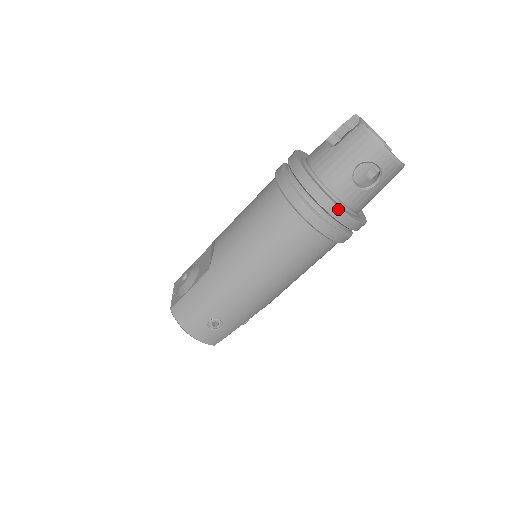
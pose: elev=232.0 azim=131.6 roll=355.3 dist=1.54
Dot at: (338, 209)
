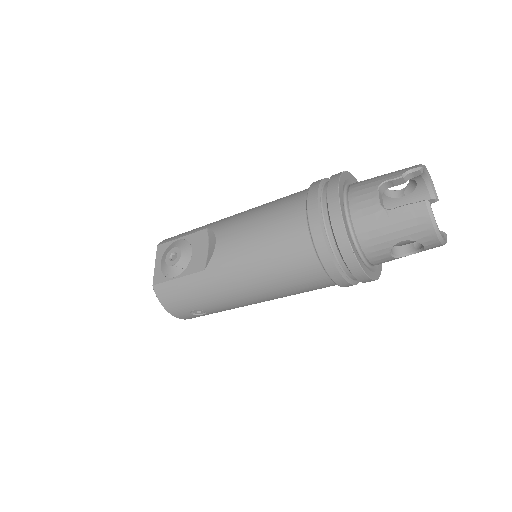
Dot at: (365, 275)
